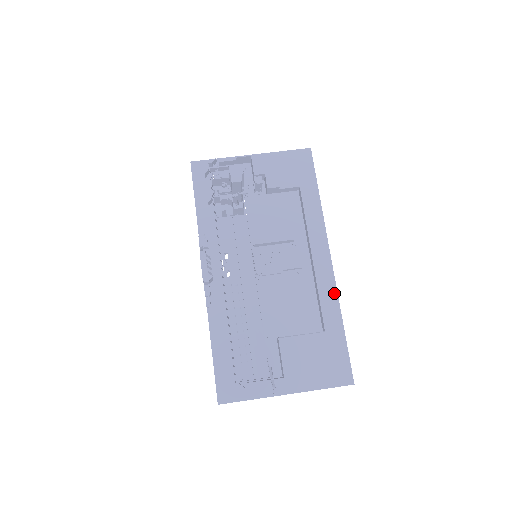
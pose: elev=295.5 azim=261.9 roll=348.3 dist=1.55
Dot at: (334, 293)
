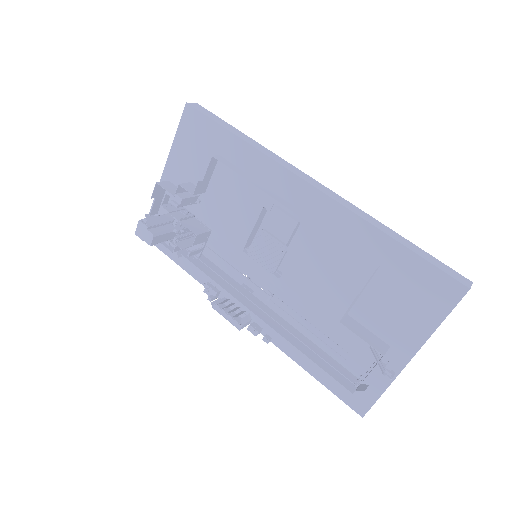
Dot at: (349, 215)
